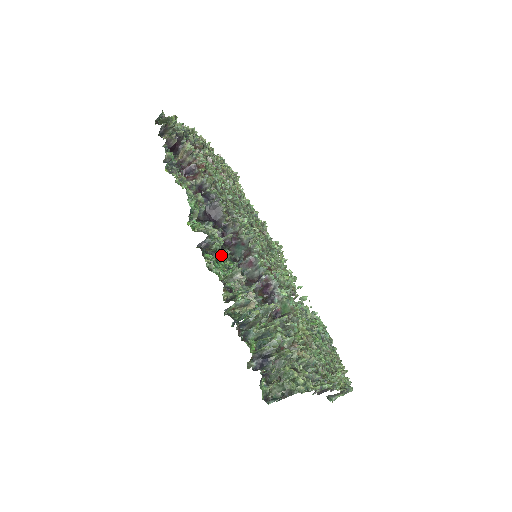
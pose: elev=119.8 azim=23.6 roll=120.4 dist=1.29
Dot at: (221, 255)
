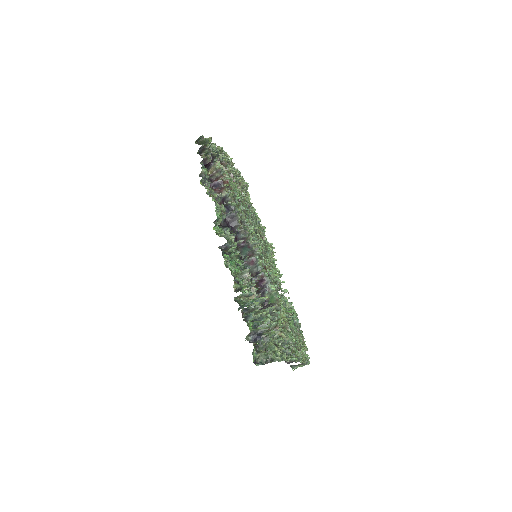
Dot at: (234, 255)
